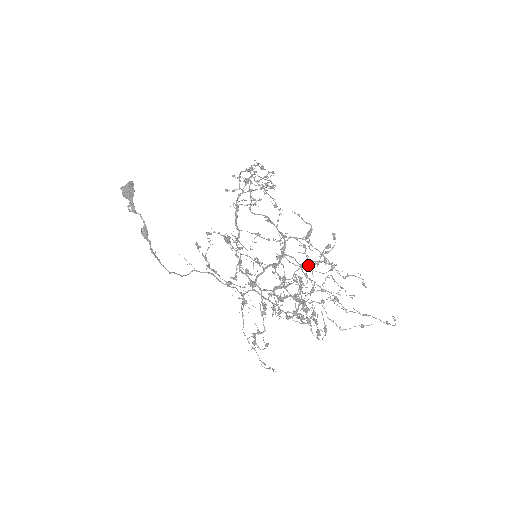
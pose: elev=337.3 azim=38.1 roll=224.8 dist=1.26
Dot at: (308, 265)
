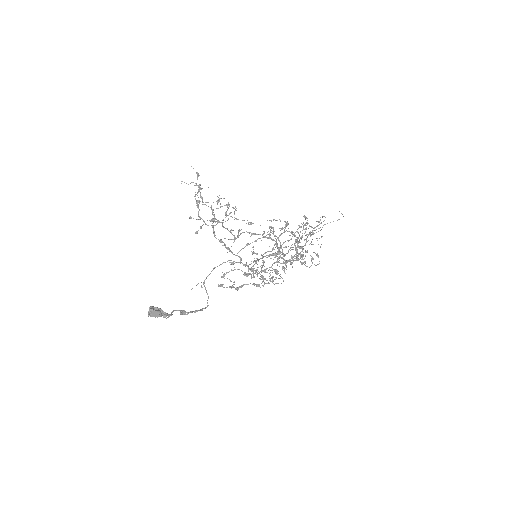
Dot at: (297, 242)
